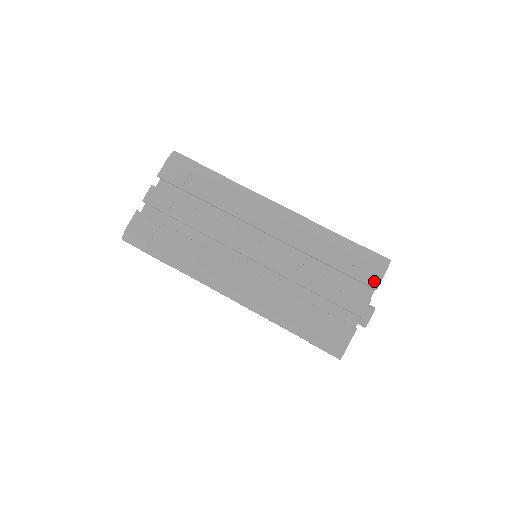
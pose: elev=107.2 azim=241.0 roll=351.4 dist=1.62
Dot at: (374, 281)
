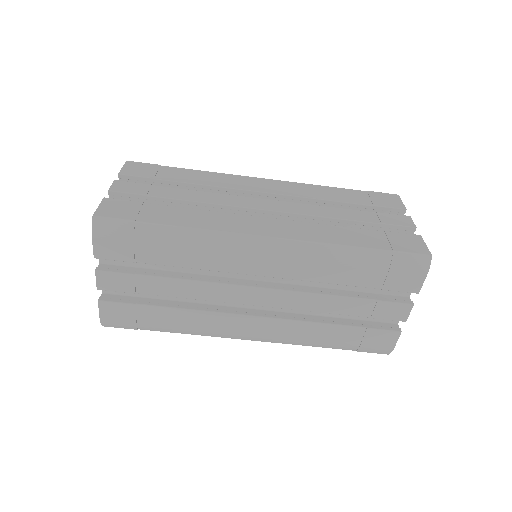
Dot at: (414, 287)
